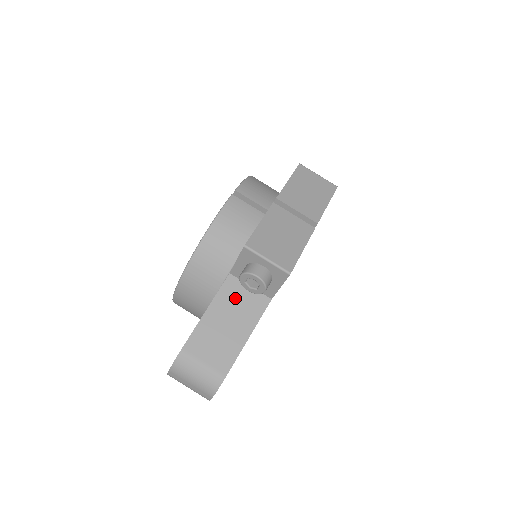
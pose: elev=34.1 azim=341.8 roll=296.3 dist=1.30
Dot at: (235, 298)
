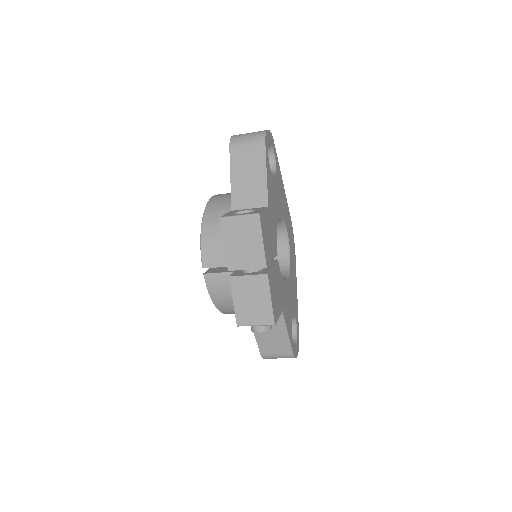
Dot at: occluded
